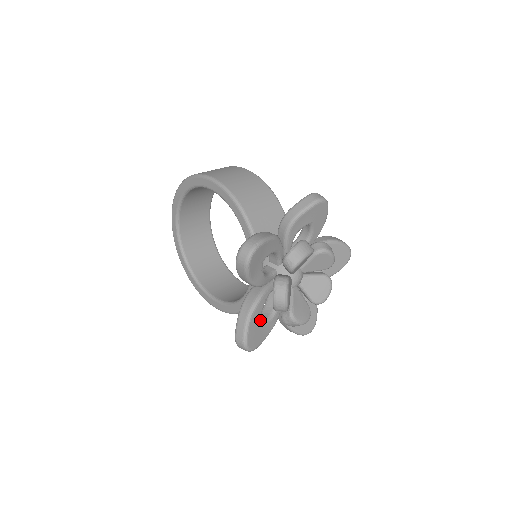
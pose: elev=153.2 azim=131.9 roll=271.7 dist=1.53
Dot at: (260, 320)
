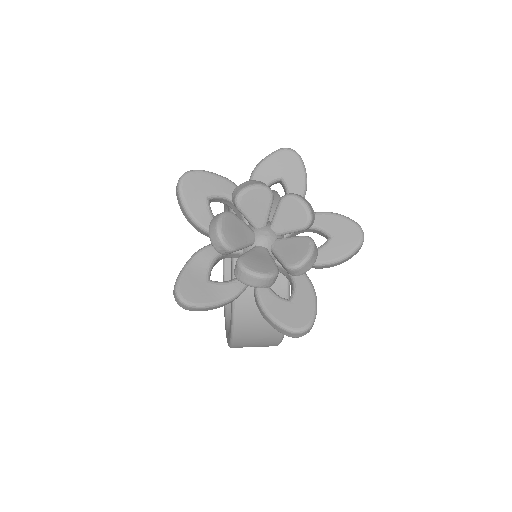
Dot at: (209, 275)
